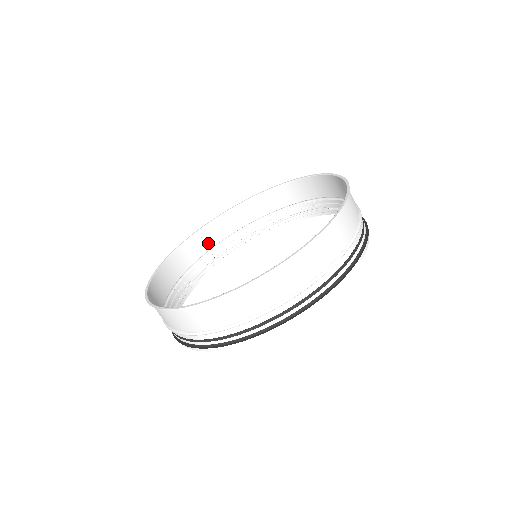
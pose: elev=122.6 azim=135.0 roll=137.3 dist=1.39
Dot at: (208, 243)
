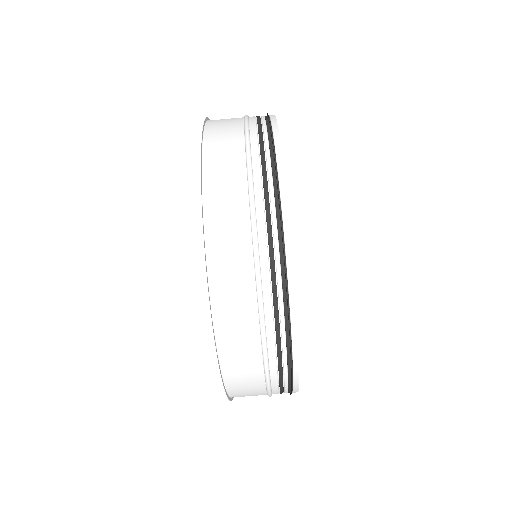
Dot at: occluded
